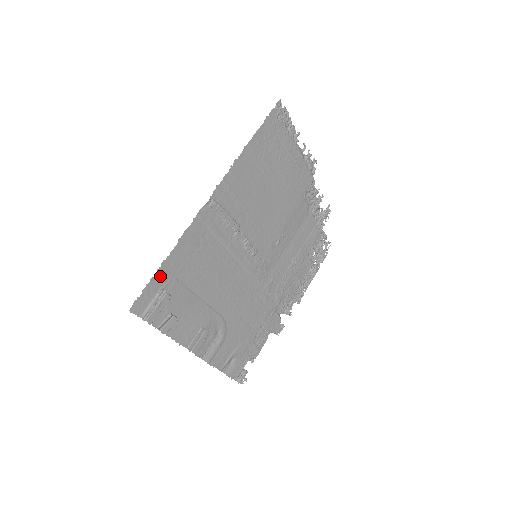
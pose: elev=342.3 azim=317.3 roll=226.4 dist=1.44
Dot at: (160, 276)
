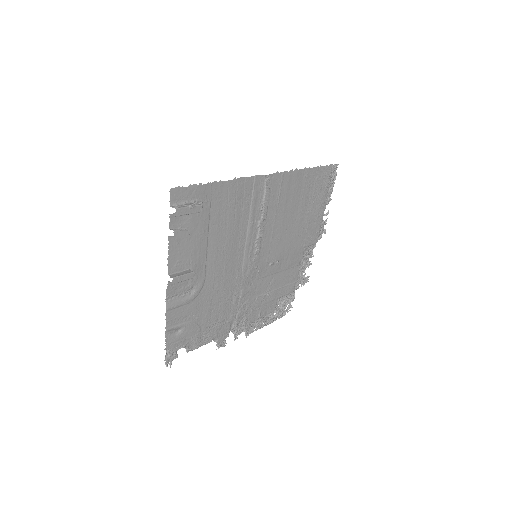
Dot at: (205, 190)
